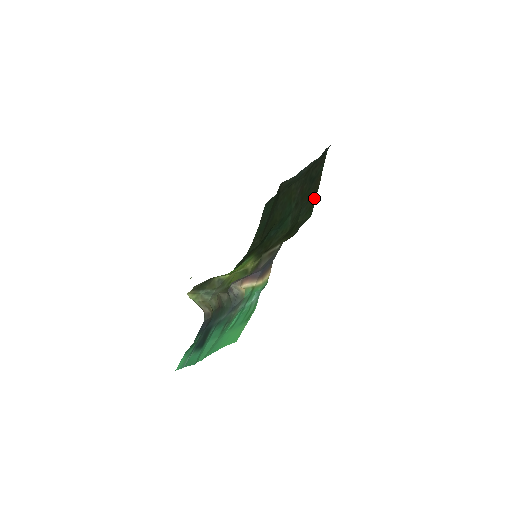
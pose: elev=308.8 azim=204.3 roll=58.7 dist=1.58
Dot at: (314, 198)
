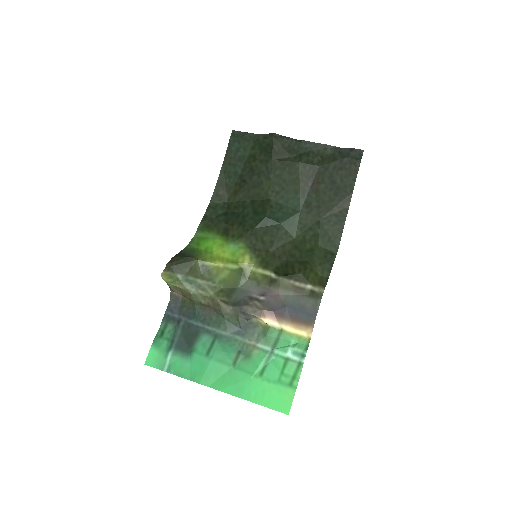
Dot at: (341, 225)
